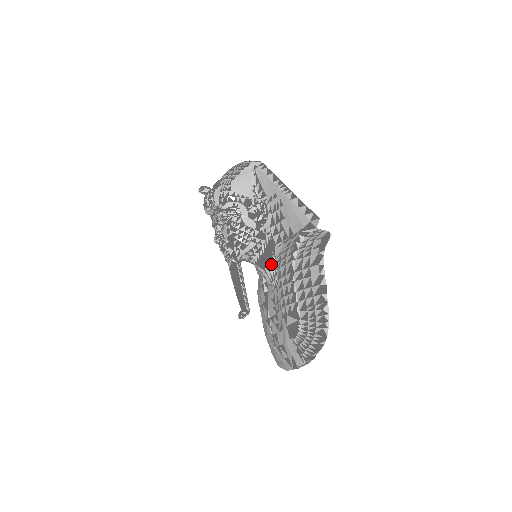
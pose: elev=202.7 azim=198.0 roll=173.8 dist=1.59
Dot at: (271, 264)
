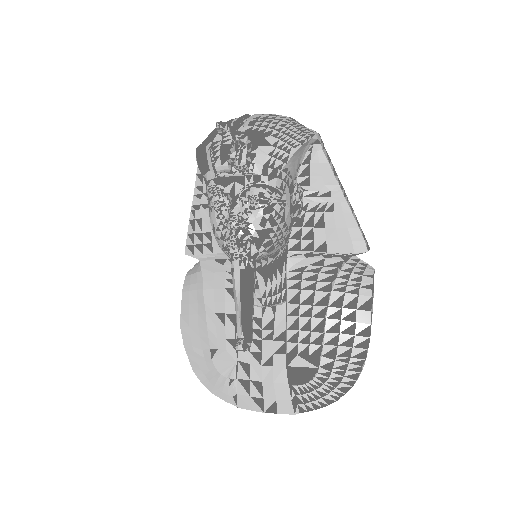
Dot at: (279, 276)
